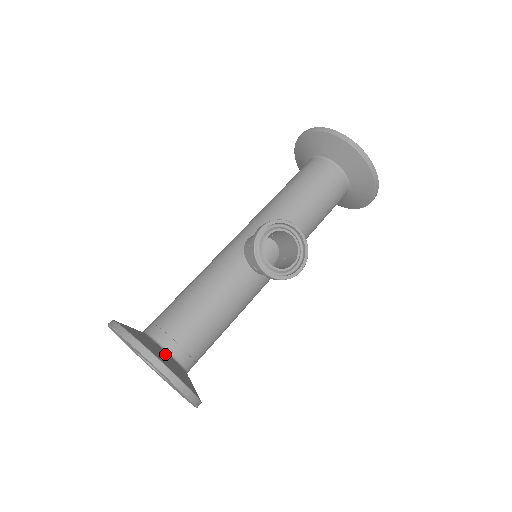
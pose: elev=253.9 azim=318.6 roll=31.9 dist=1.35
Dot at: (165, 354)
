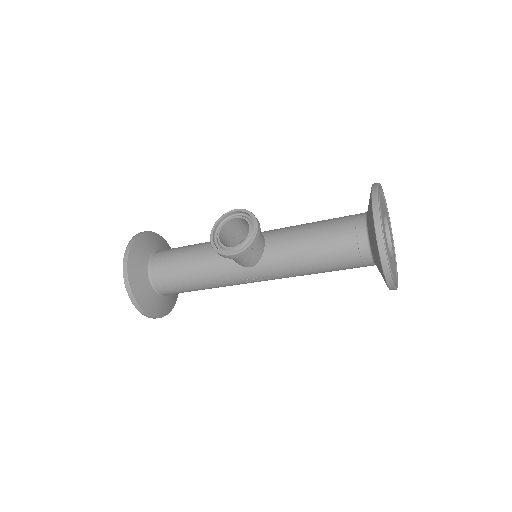
Dot at: (145, 257)
